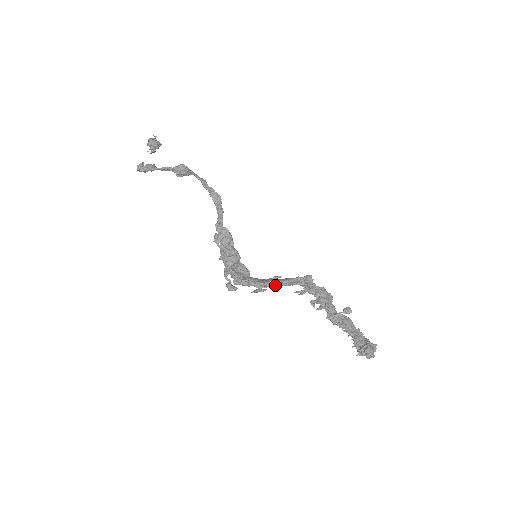
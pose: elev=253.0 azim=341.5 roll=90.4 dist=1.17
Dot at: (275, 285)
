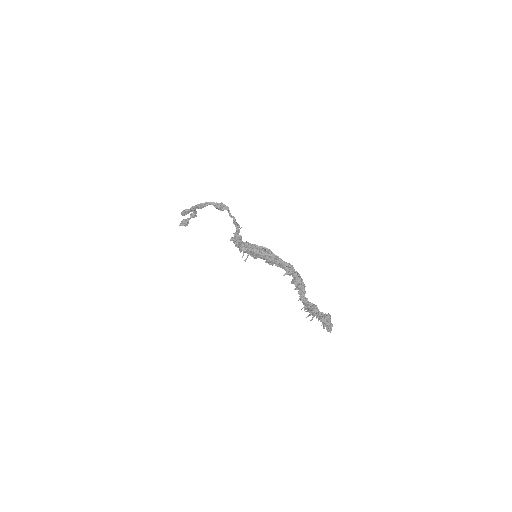
Dot at: (274, 254)
